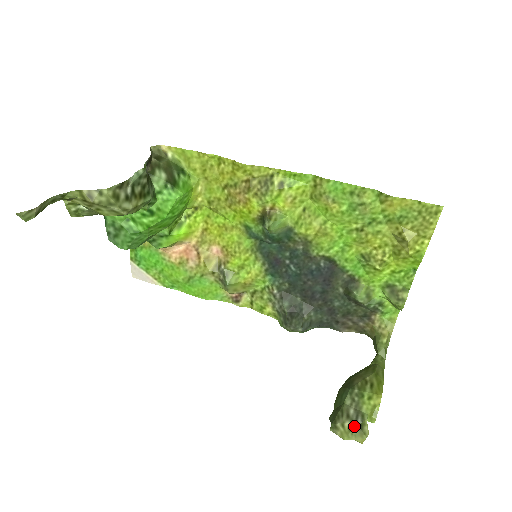
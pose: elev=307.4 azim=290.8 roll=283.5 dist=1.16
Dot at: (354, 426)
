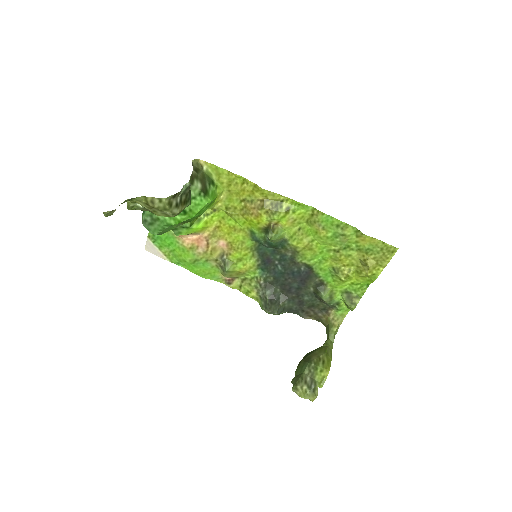
Dot at: (309, 389)
